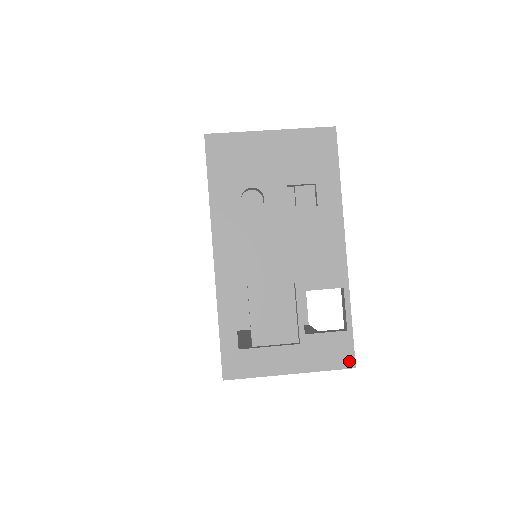
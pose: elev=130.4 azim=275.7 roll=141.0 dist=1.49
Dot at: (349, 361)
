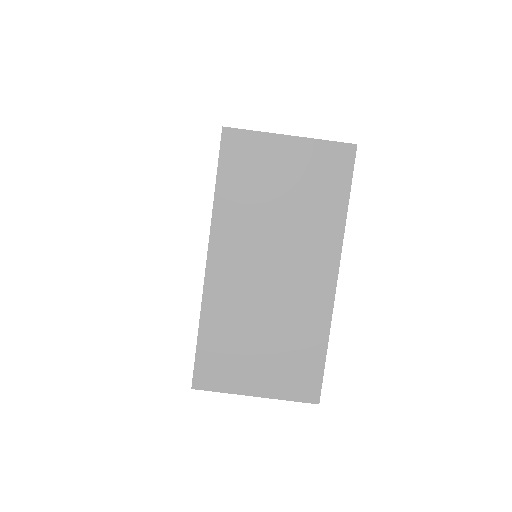
Dot at: occluded
